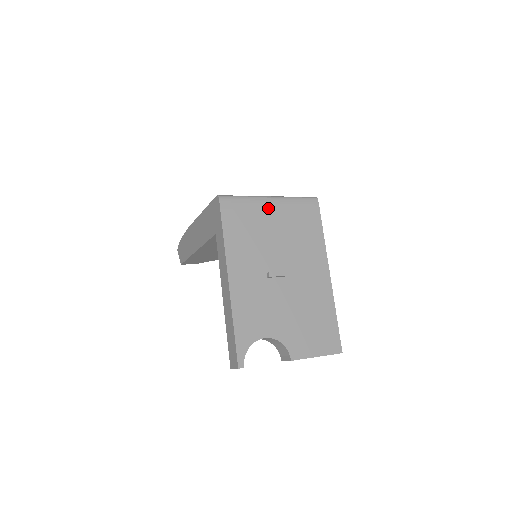
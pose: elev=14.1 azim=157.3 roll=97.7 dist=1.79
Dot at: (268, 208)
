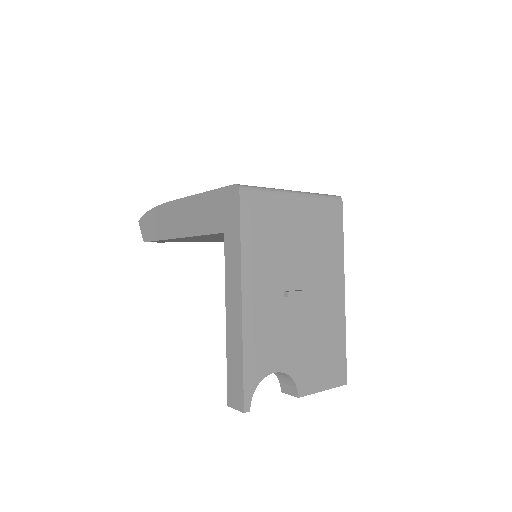
Dot at: (292, 207)
